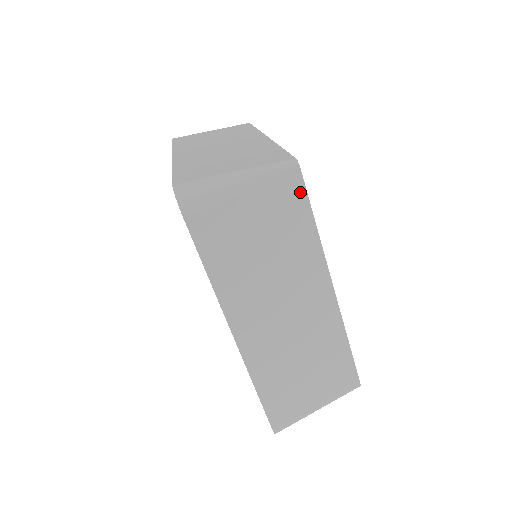
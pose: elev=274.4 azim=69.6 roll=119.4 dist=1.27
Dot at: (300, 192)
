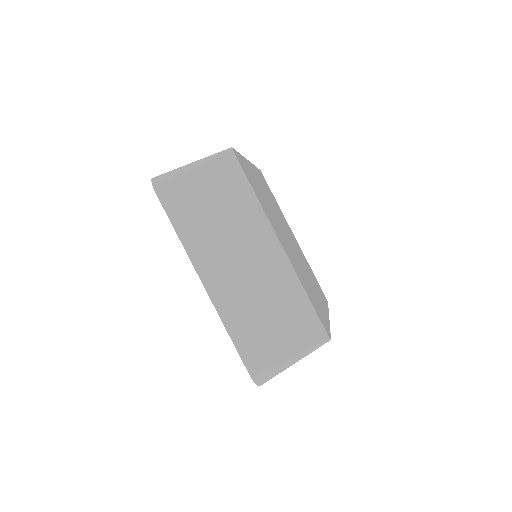
Dot at: occluded
